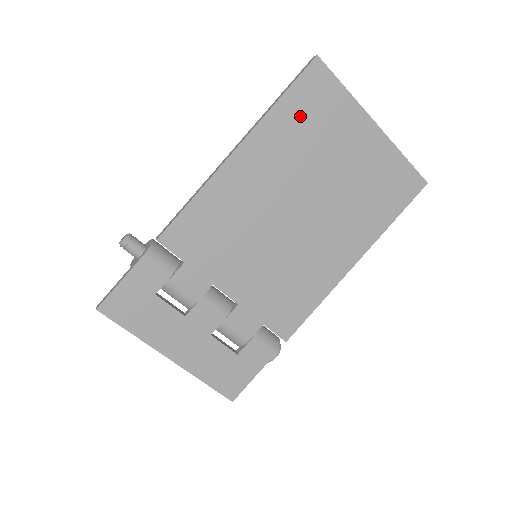
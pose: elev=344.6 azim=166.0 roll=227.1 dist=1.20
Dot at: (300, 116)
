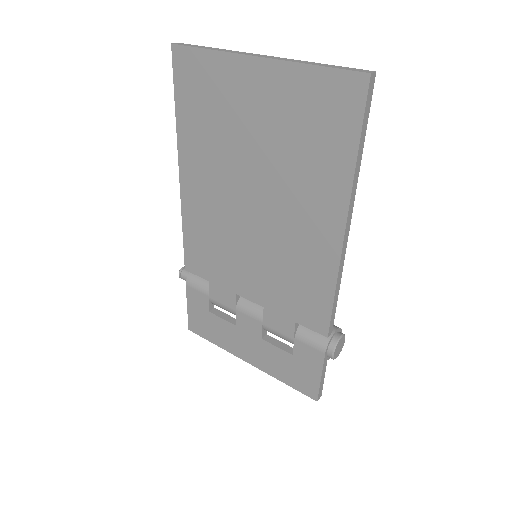
Dot at: (196, 110)
